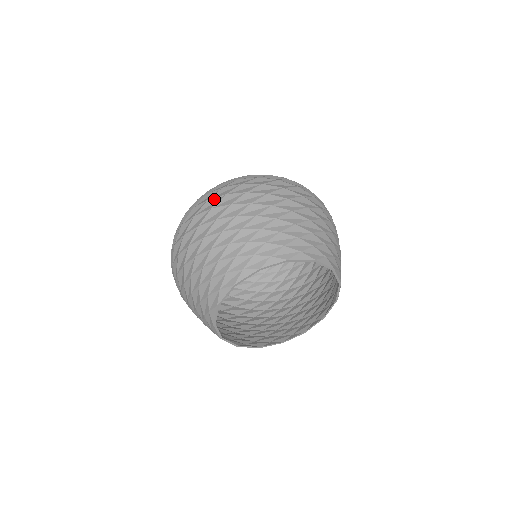
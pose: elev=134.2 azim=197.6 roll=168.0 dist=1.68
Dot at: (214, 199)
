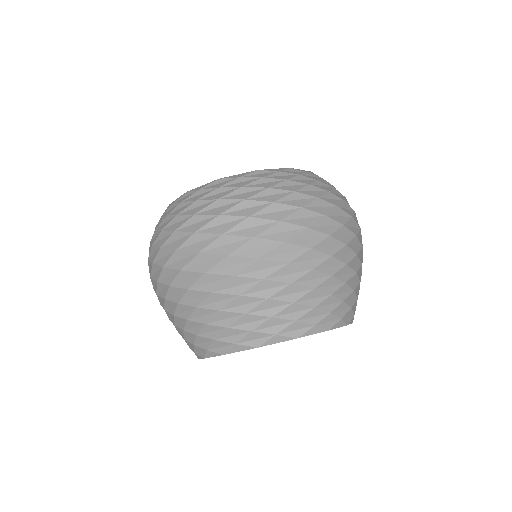
Dot at: (149, 263)
